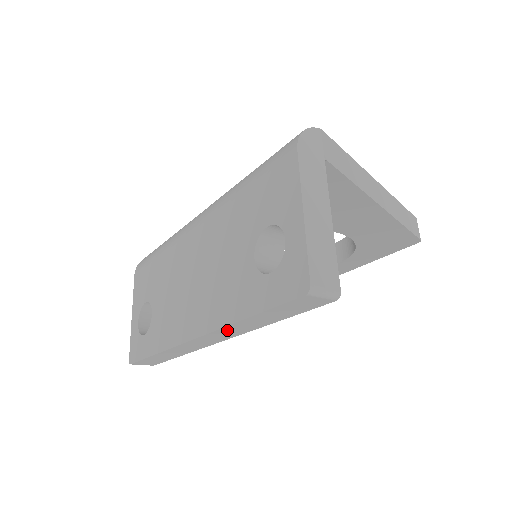
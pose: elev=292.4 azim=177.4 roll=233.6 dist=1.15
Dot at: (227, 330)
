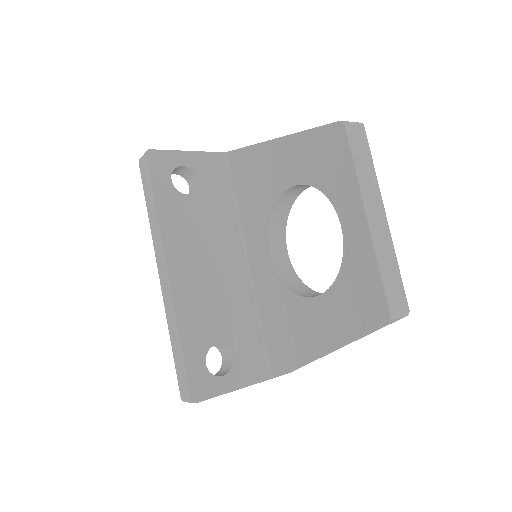
Dot at: (156, 242)
